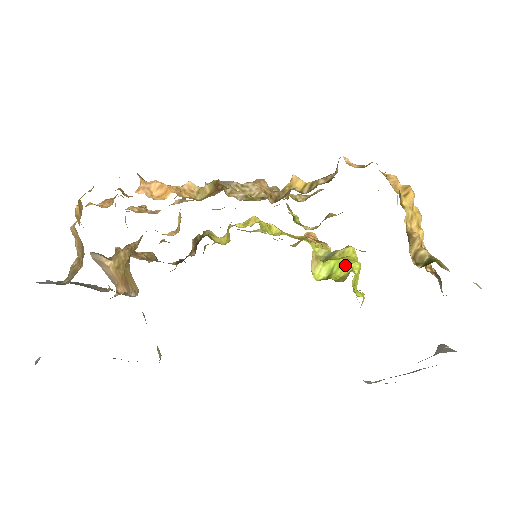
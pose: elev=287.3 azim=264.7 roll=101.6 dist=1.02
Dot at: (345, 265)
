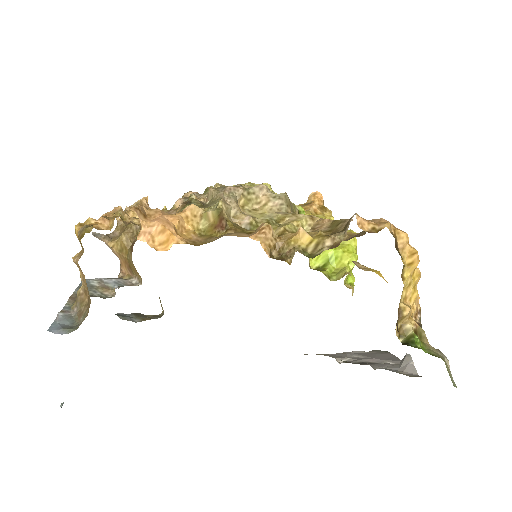
Dot at: (342, 258)
